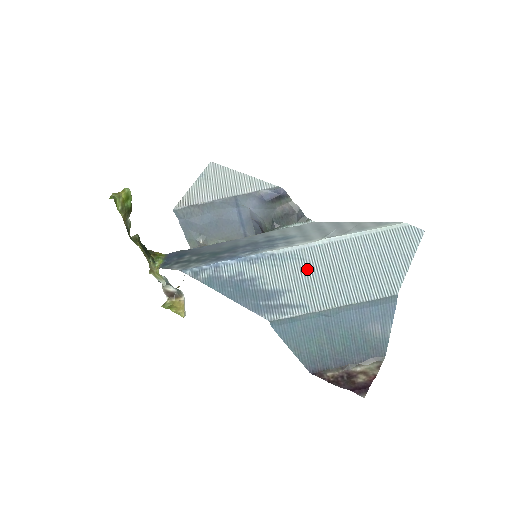
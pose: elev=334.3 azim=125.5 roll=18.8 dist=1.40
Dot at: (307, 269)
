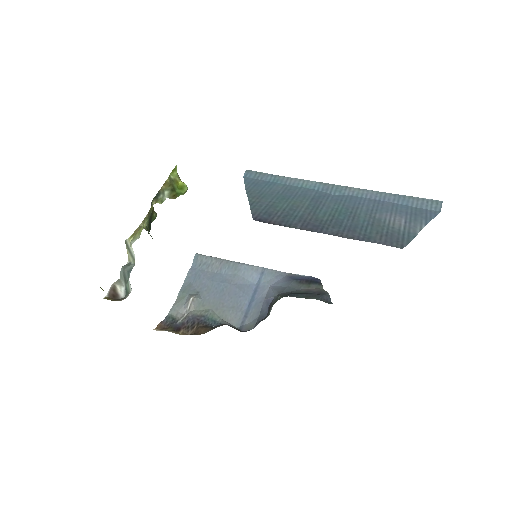
Dot at: occluded
